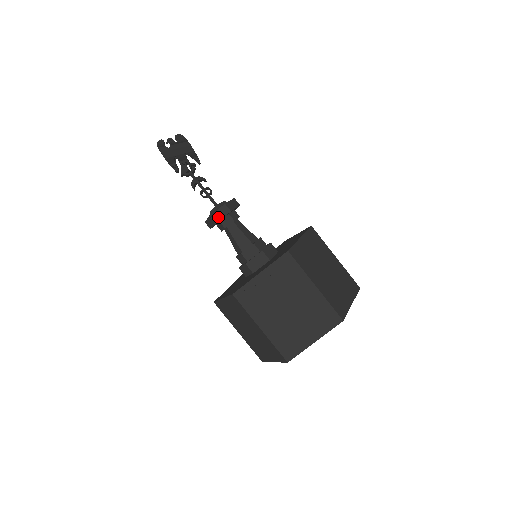
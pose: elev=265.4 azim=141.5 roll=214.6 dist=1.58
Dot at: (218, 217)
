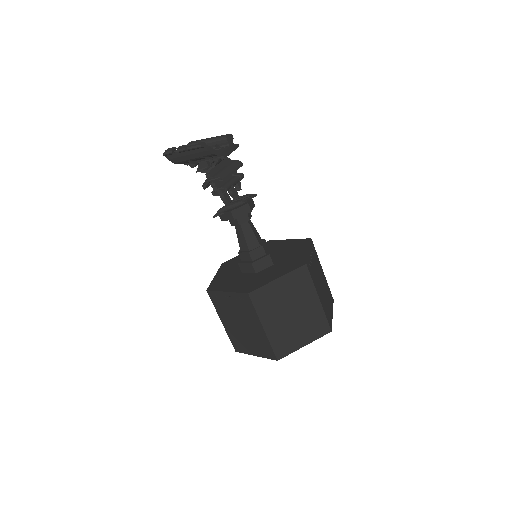
Dot at: (224, 218)
